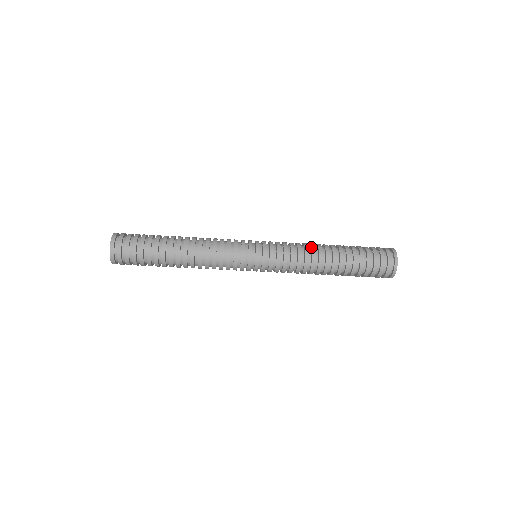
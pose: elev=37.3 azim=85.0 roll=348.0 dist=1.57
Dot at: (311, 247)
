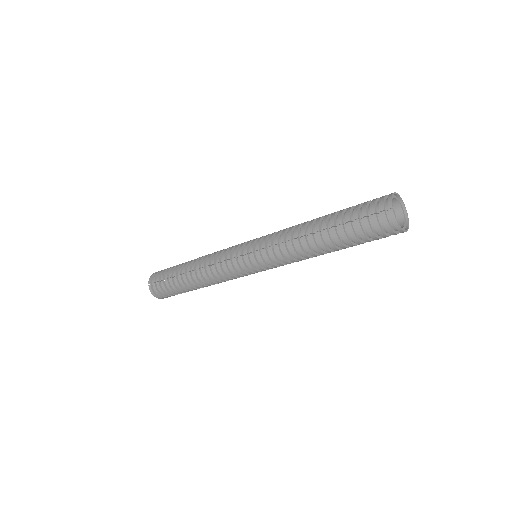
Dot at: (294, 239)
